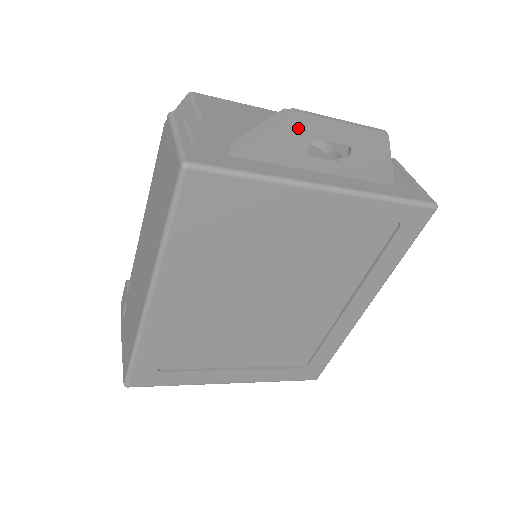
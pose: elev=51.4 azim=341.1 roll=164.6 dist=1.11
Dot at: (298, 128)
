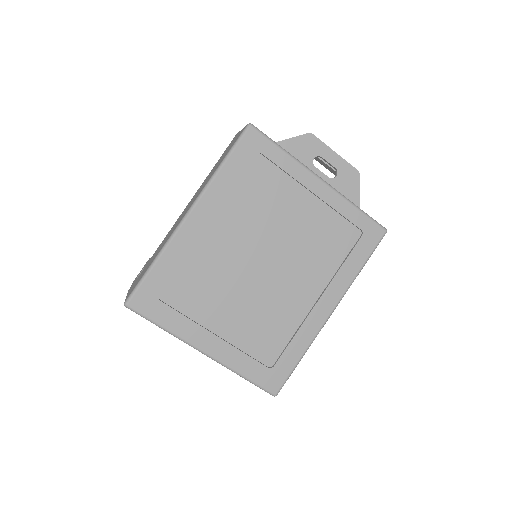
Dot at: (311, 144)
